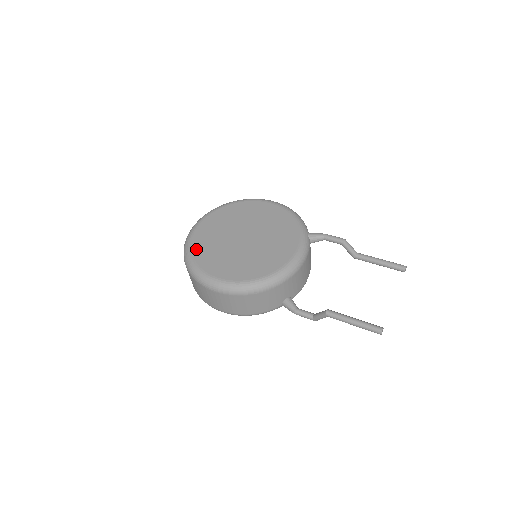
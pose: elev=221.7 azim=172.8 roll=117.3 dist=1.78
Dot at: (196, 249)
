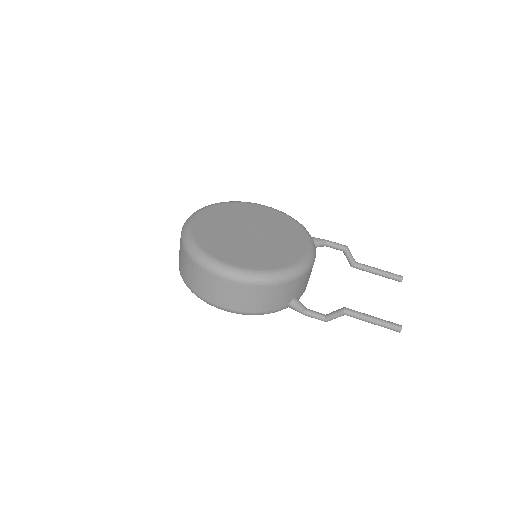
Dot at: (200, 237)
